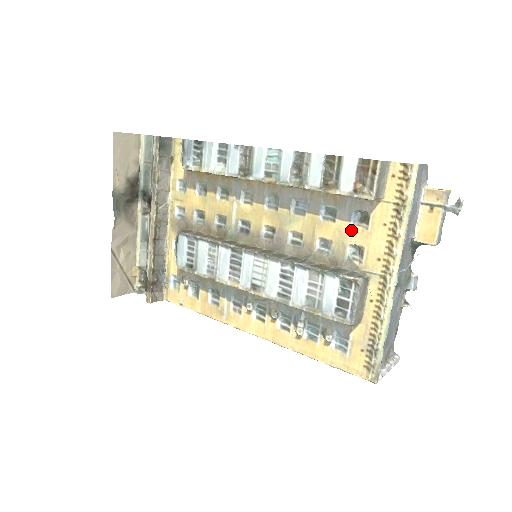
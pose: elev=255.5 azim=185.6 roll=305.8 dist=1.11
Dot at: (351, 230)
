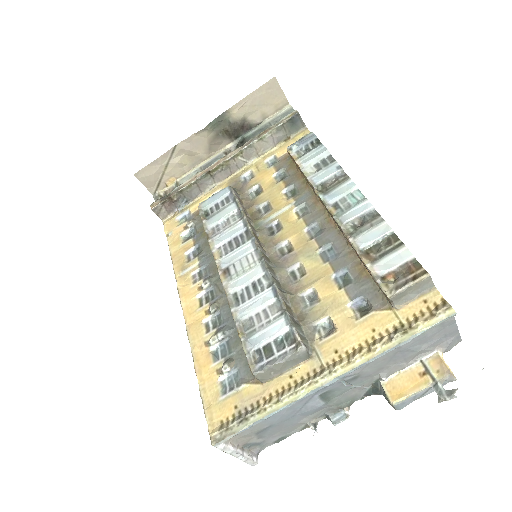
Dot at: (344, 307)
